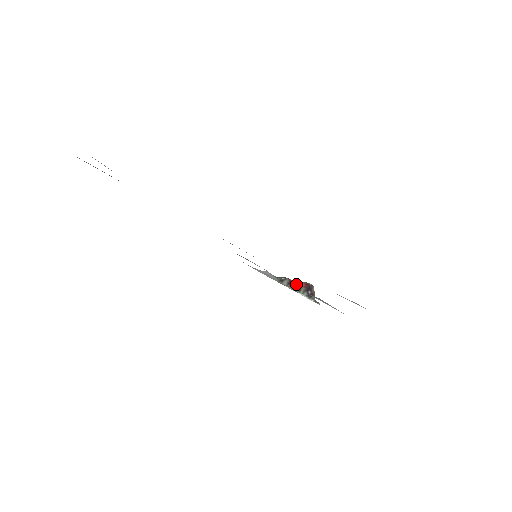
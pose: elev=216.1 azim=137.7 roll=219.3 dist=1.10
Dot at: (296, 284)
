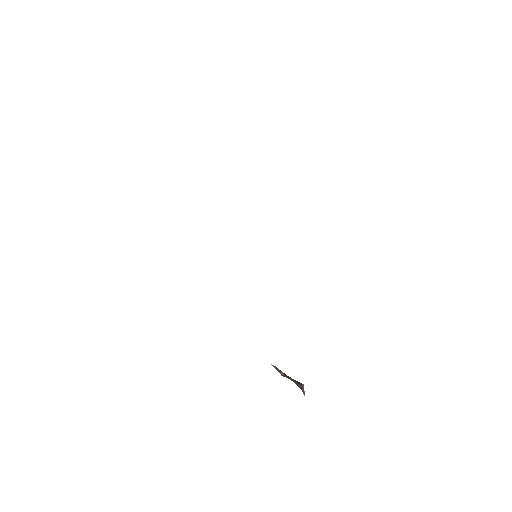
Dot at: (285, 374)
